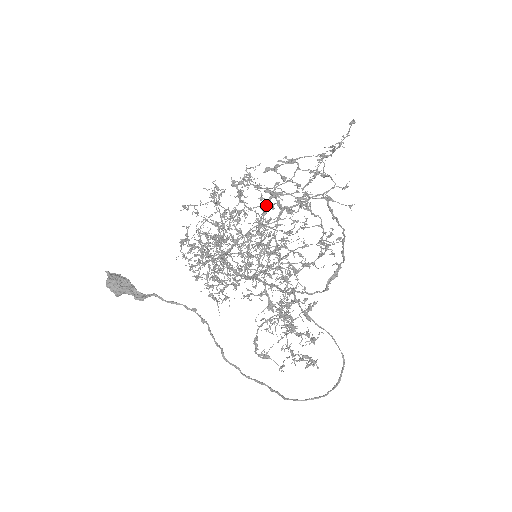
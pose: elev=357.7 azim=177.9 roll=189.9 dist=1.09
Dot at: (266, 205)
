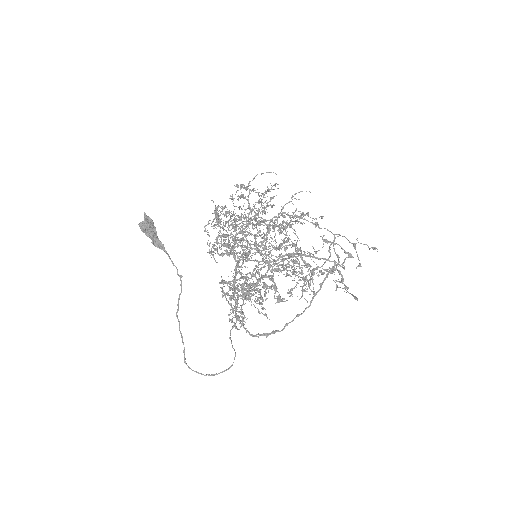
Dot at: occluded
